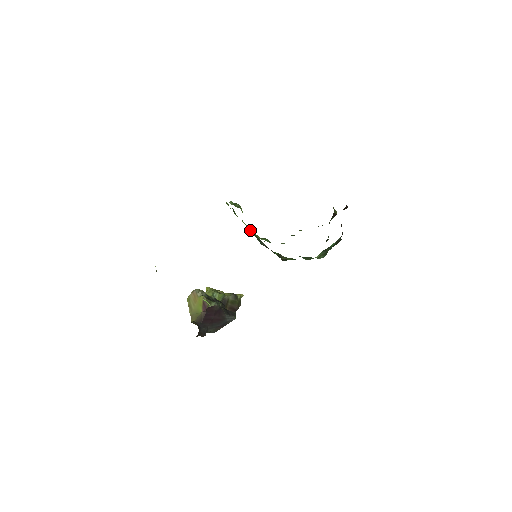
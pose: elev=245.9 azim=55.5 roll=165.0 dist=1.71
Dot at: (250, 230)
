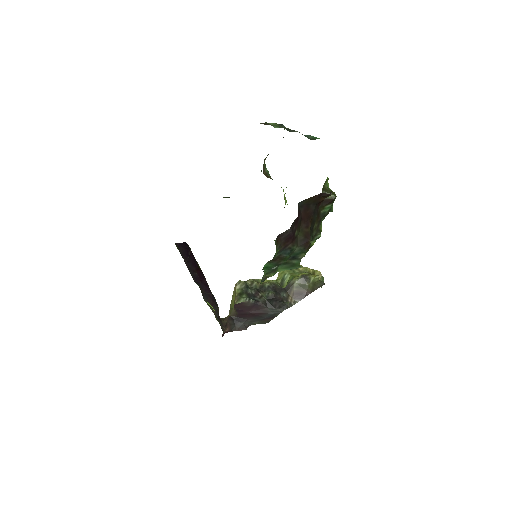
Dot at: occluded
